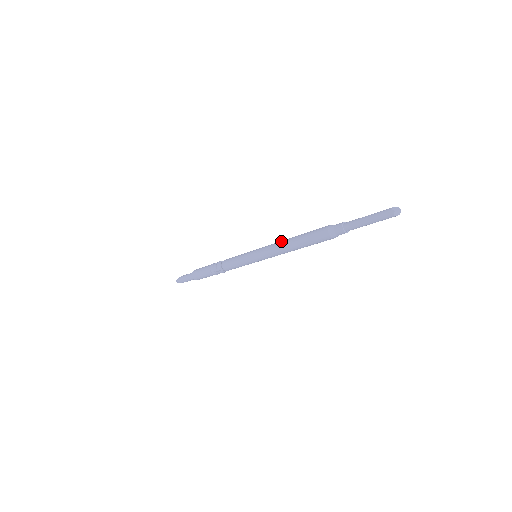
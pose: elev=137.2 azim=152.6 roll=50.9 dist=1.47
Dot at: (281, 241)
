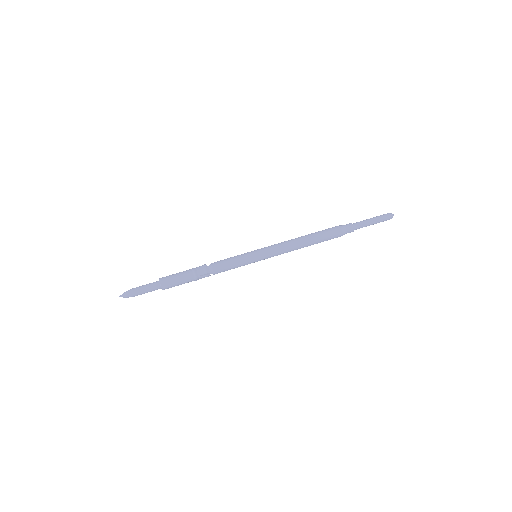
Dot at: (290, 240)
